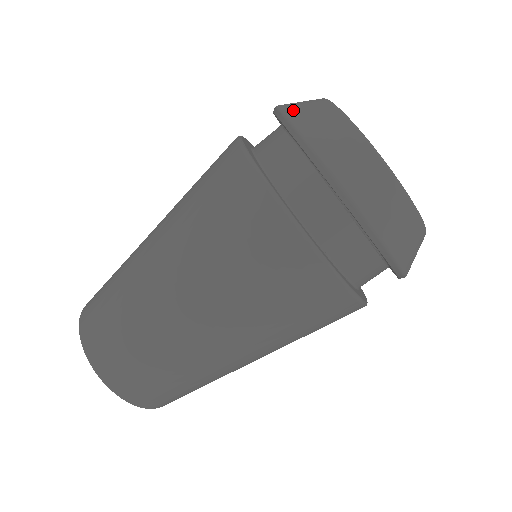
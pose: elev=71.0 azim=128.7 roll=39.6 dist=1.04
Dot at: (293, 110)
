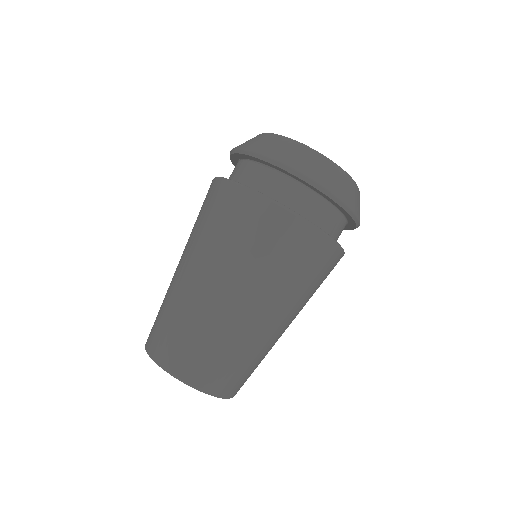
Dot at: occluded
